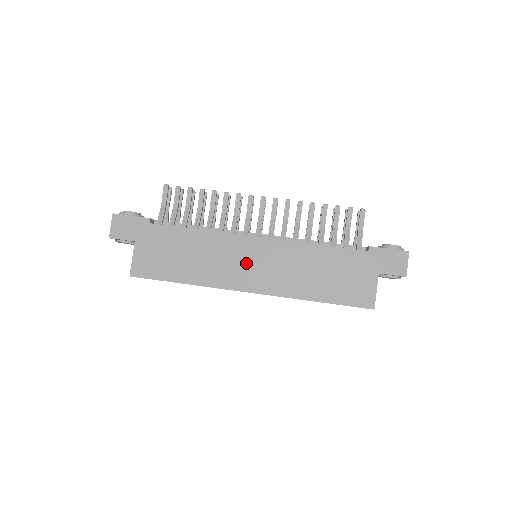
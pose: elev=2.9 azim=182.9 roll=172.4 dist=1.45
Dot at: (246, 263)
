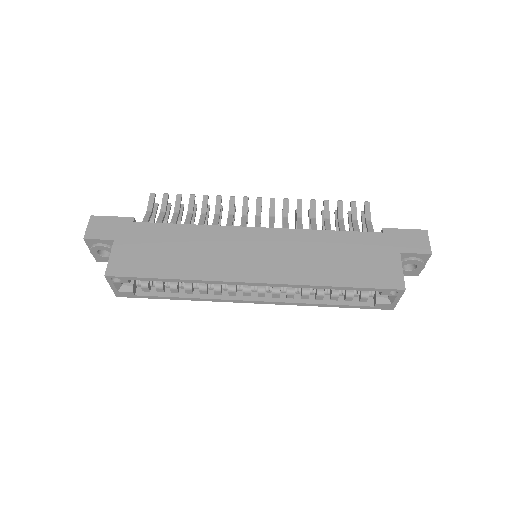
Dot at: (246, 253)
